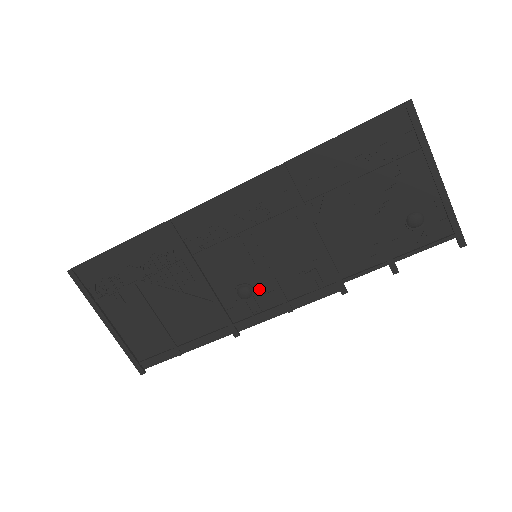
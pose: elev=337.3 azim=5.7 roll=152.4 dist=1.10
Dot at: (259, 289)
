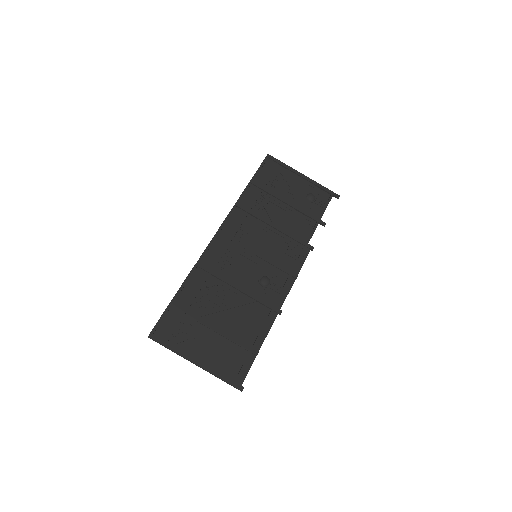
Dot at: (271, 275)
